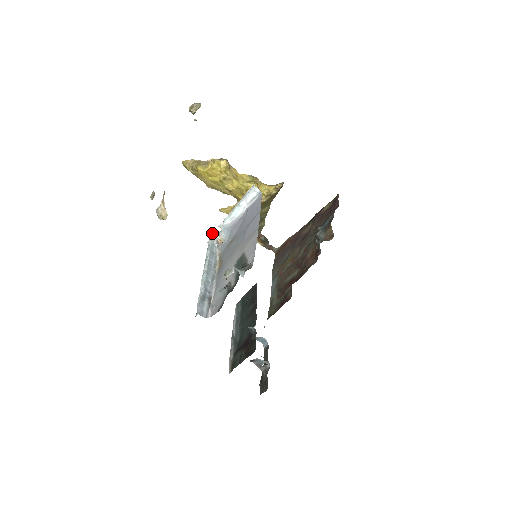
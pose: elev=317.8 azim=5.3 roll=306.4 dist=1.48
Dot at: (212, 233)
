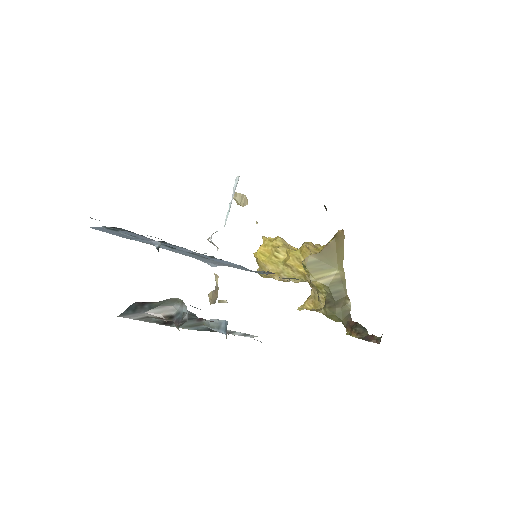
Dot at: occluded
